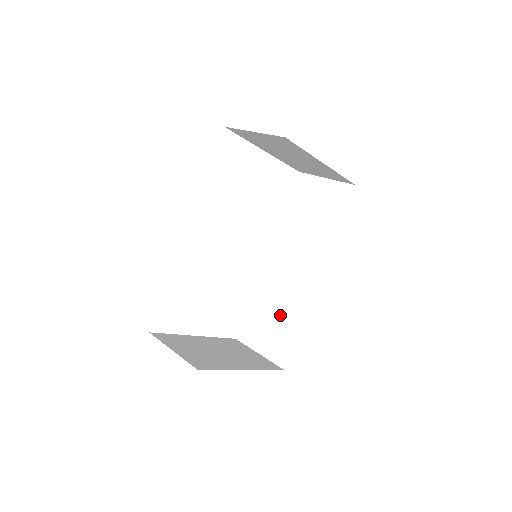
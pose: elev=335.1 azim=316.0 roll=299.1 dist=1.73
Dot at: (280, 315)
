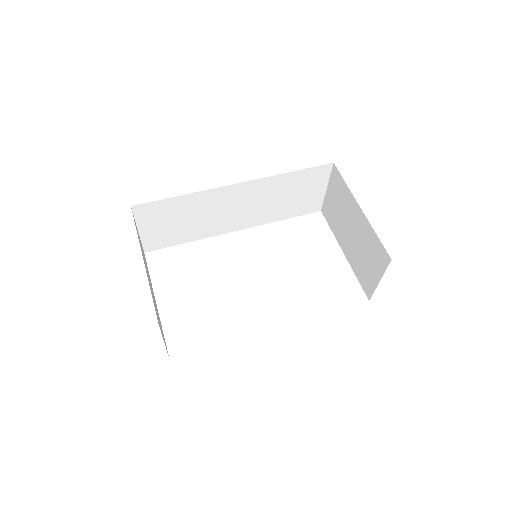
Dot at: occluded
